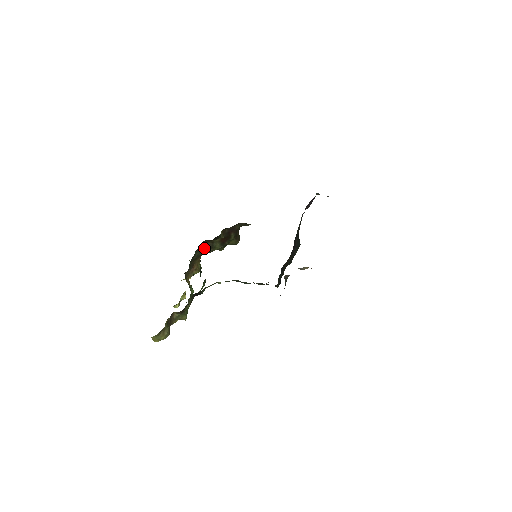
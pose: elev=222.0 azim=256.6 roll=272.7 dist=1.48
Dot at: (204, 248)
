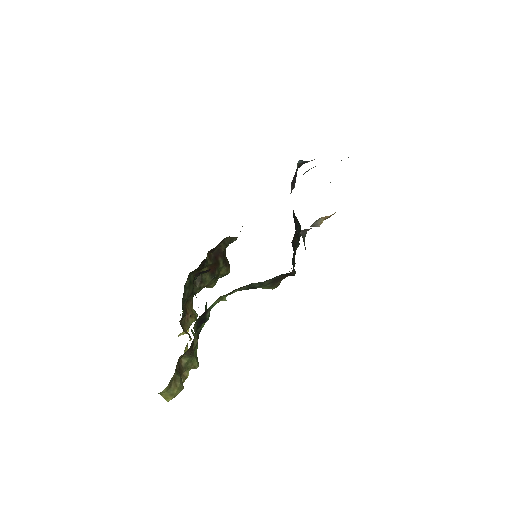
Dot at: (193, 284)
